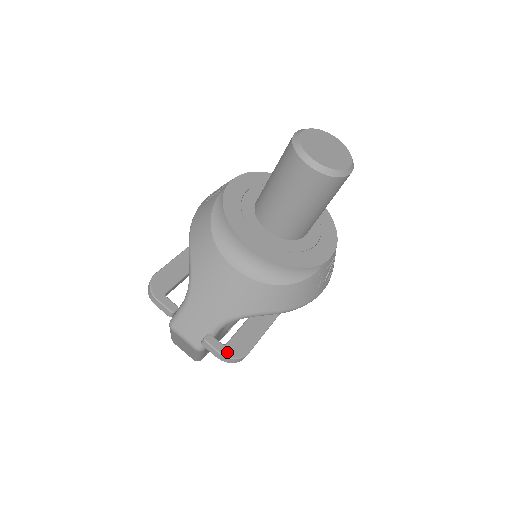
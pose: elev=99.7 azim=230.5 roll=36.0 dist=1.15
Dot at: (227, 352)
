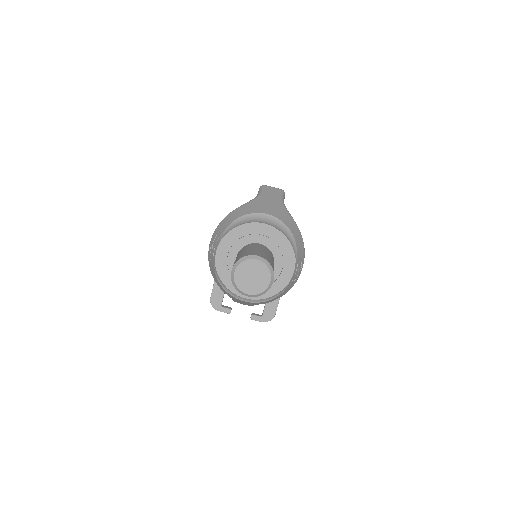
Dot at: (264, 320)
